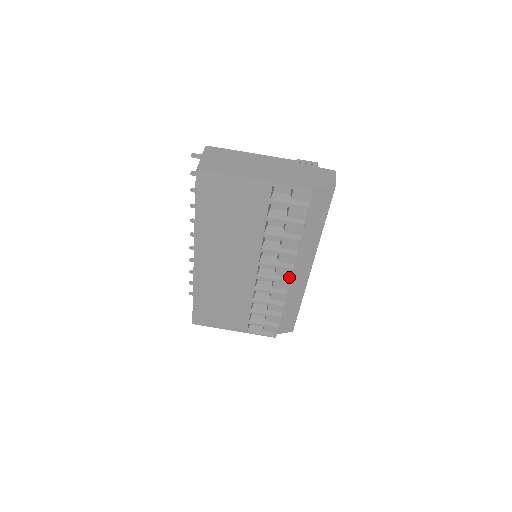
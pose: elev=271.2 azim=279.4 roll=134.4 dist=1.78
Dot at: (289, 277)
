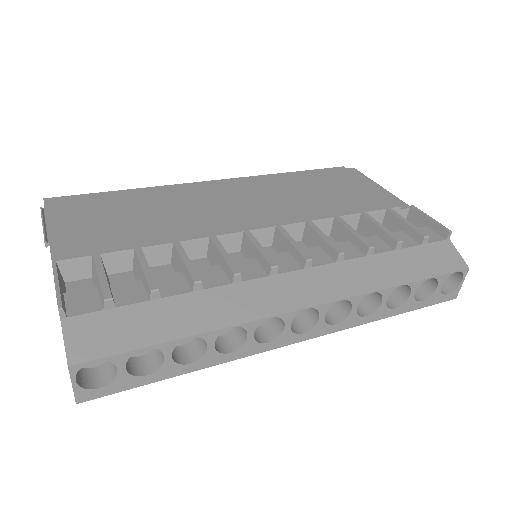
Dot at: (277, 272)
